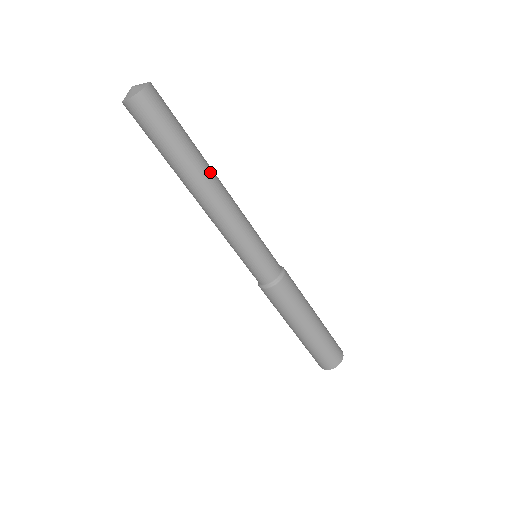
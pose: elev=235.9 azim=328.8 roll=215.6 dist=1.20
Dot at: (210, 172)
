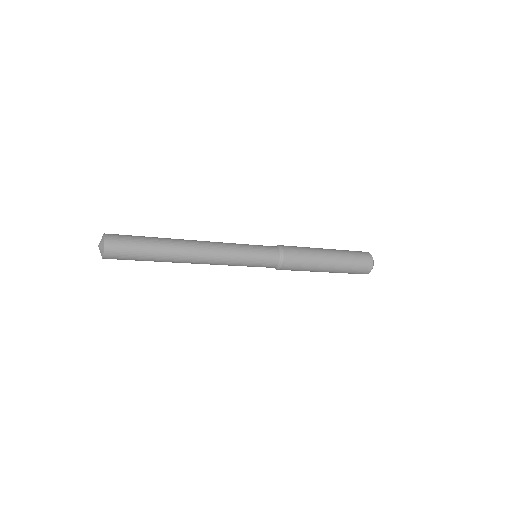
Dot at: (180, 261)
